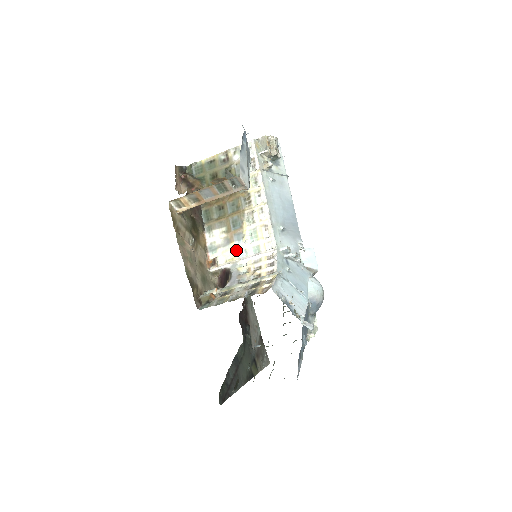
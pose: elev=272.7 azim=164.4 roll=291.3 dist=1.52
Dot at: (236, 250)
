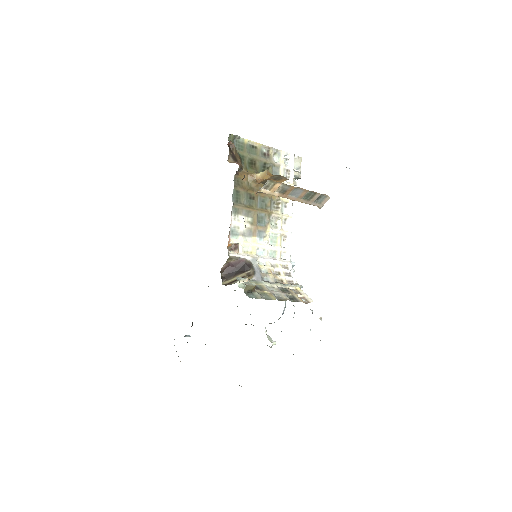
Dot at: (257, 246)
